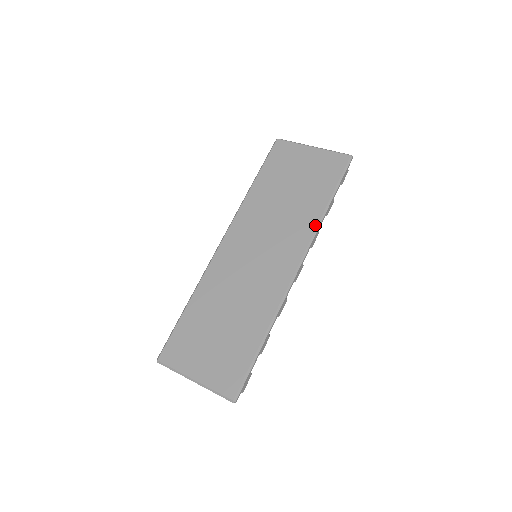
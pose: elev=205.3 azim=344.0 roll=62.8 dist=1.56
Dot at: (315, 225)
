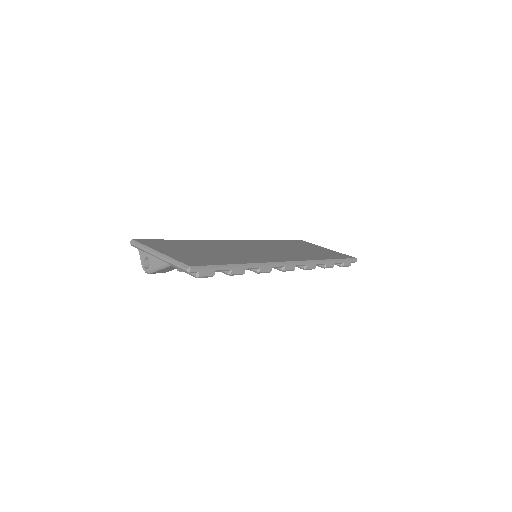
Dot at: (316, 259)
